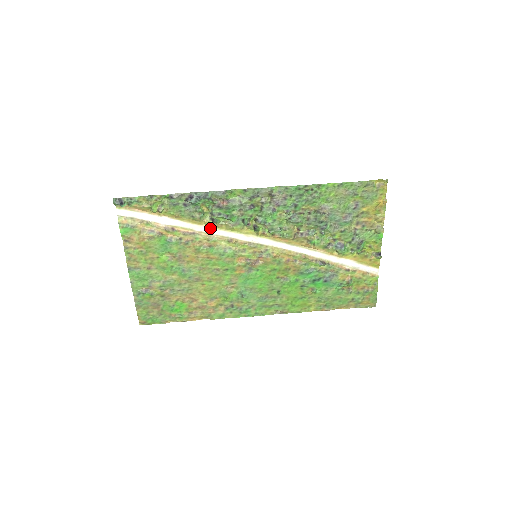
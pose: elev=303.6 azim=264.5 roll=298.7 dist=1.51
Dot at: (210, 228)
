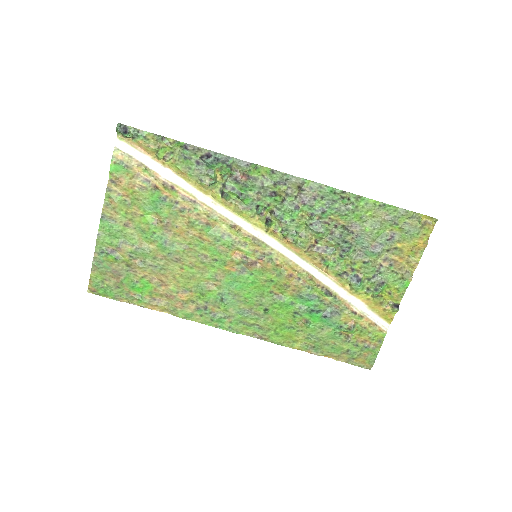
Dot at: (216, 203)
